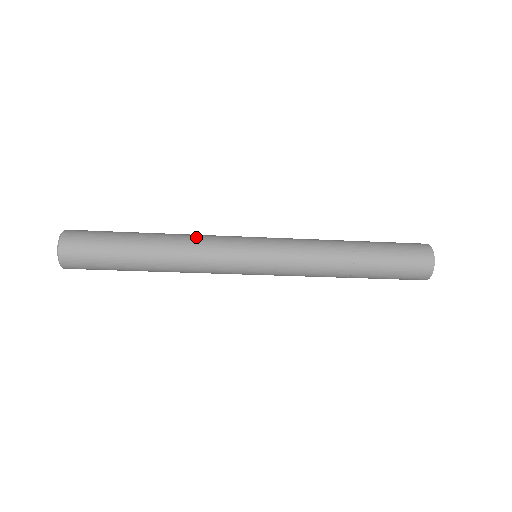
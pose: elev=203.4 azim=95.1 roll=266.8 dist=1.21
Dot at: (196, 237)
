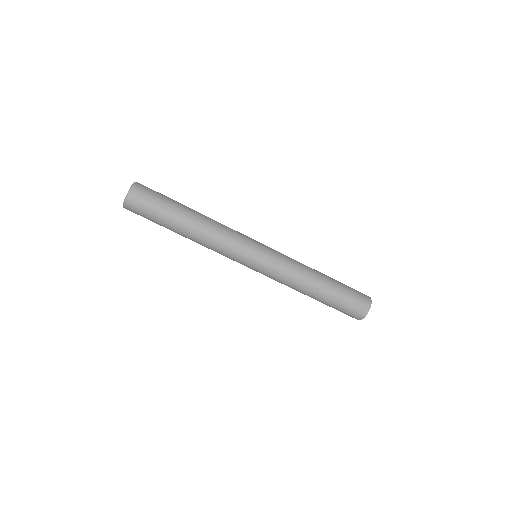
Dot at: occluded
